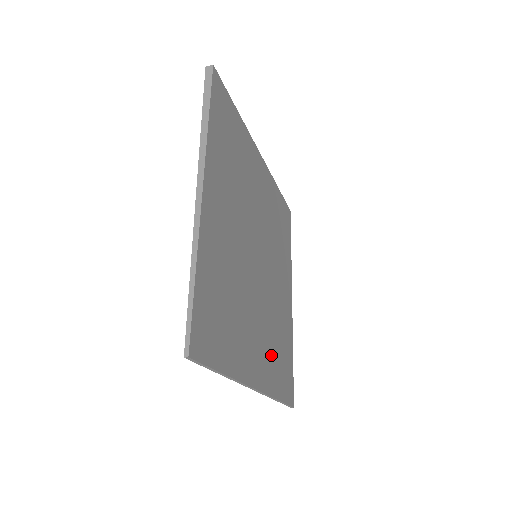
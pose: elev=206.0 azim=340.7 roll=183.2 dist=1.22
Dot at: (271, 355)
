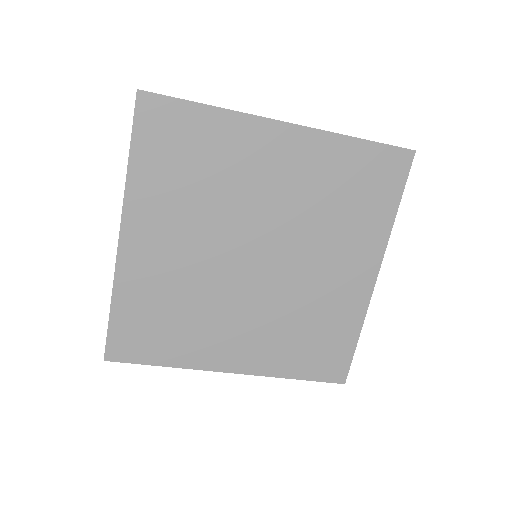
Dot at: (280, 344)
